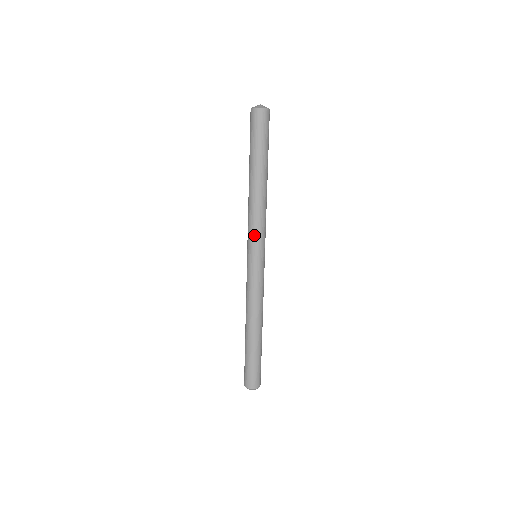
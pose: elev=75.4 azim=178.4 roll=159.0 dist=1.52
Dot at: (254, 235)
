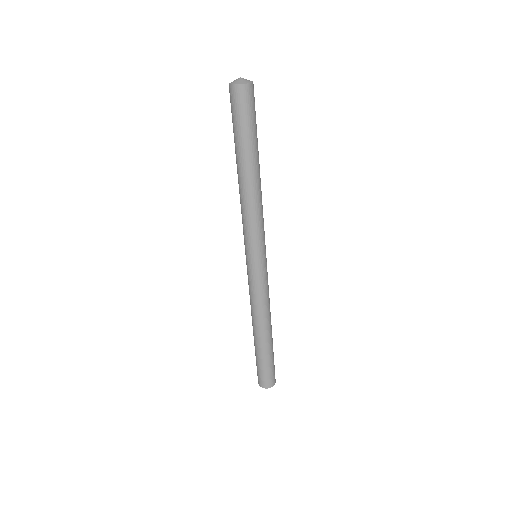
Dot at: (258, 235)
